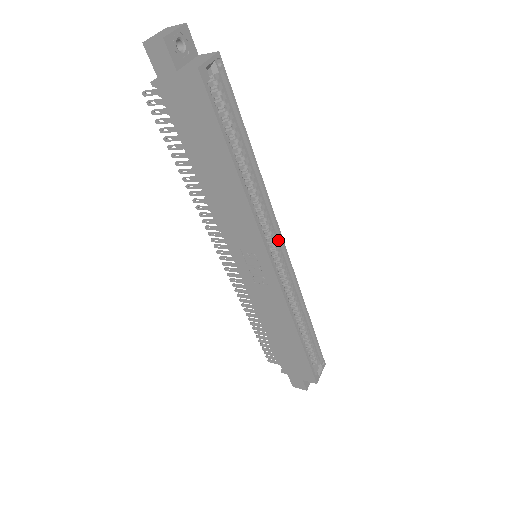
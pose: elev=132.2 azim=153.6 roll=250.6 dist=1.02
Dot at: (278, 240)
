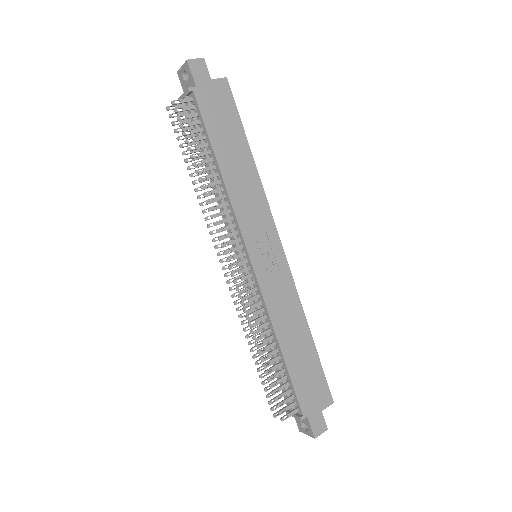
Dot at: occluded
